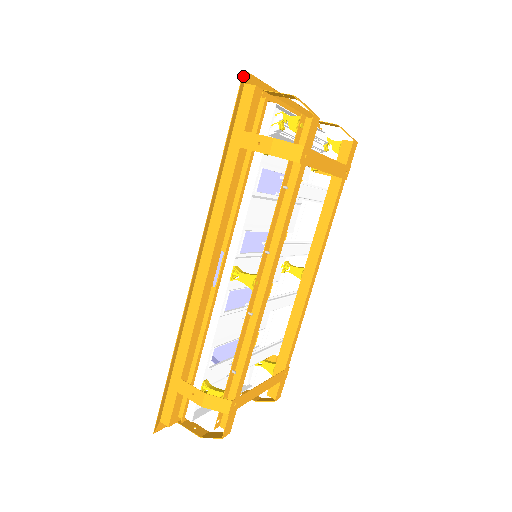
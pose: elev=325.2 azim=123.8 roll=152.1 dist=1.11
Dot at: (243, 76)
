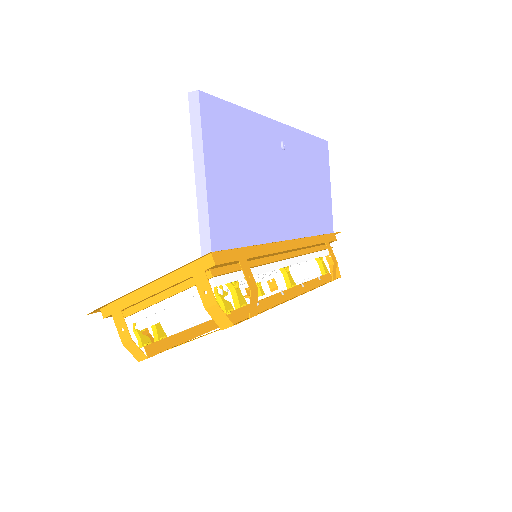
Dot at: (92, 312)
